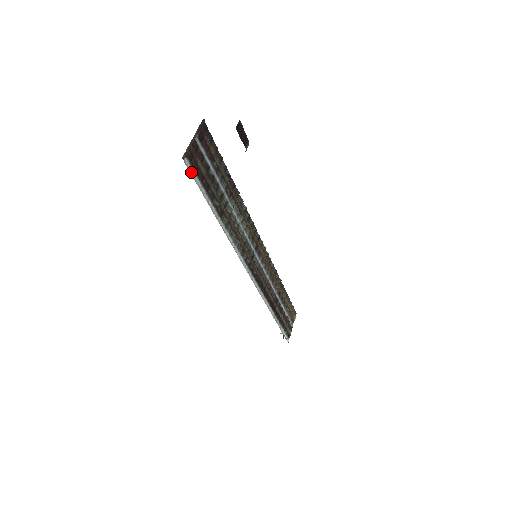
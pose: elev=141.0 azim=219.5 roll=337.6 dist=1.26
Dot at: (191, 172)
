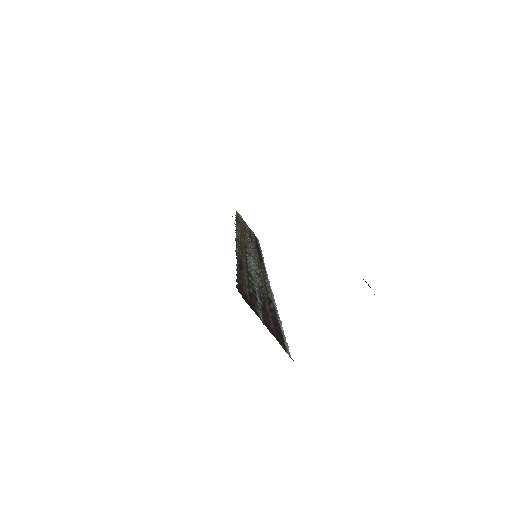
Dot at: (286, 347)
